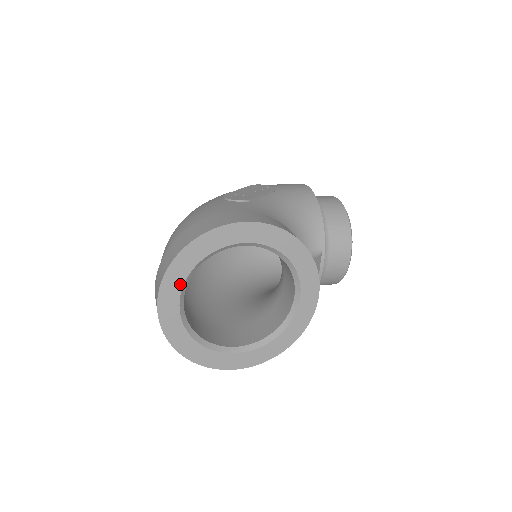
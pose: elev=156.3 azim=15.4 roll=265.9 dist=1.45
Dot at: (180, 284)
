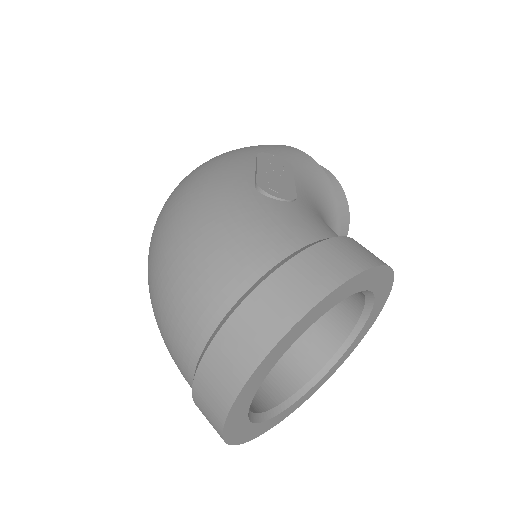
Dot at: (270, 367)
